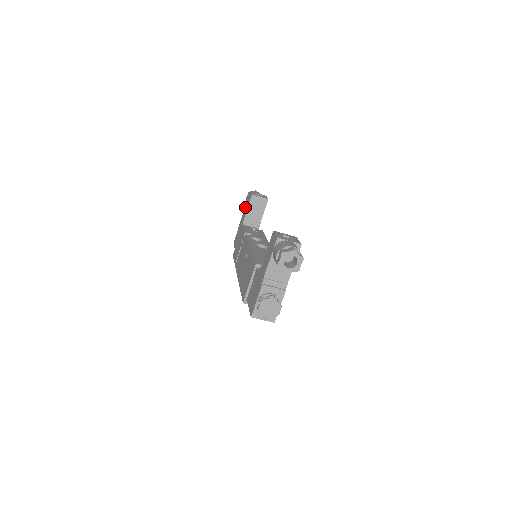
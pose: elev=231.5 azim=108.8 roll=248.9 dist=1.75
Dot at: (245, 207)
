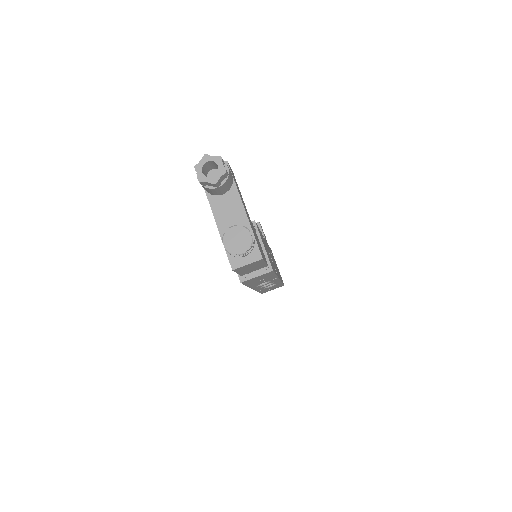
Dot at: occluded
